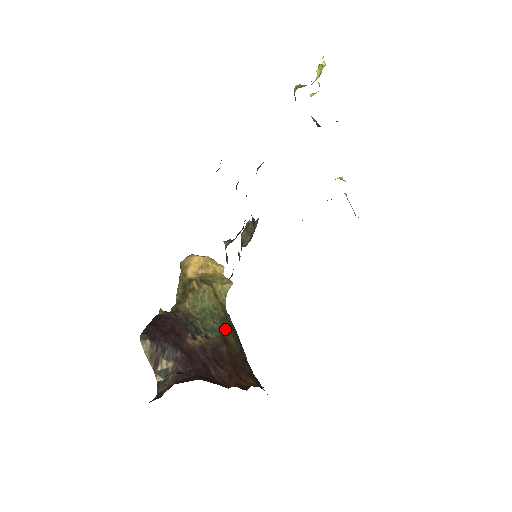
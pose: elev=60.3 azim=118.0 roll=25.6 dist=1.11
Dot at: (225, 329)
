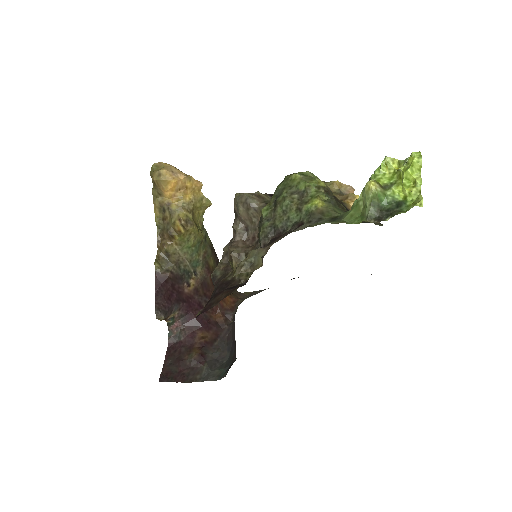
Dot at: (207, 255)
